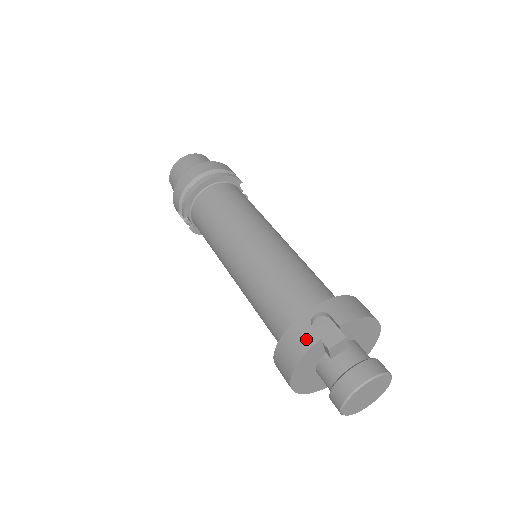
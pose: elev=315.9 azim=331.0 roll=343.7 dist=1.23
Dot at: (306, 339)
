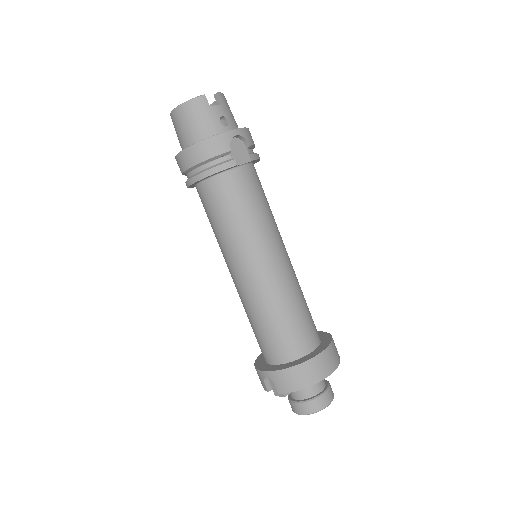
Dot at: (262, 384)
